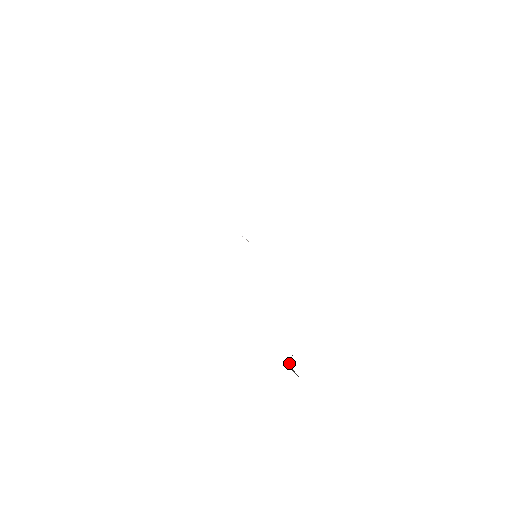
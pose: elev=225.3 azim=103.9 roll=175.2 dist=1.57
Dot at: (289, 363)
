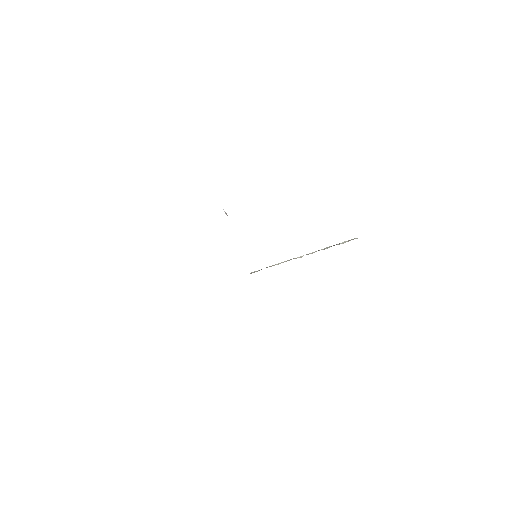
Dot at: occluded
